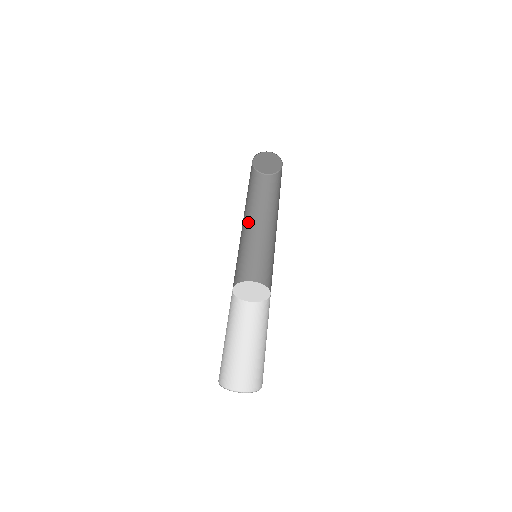
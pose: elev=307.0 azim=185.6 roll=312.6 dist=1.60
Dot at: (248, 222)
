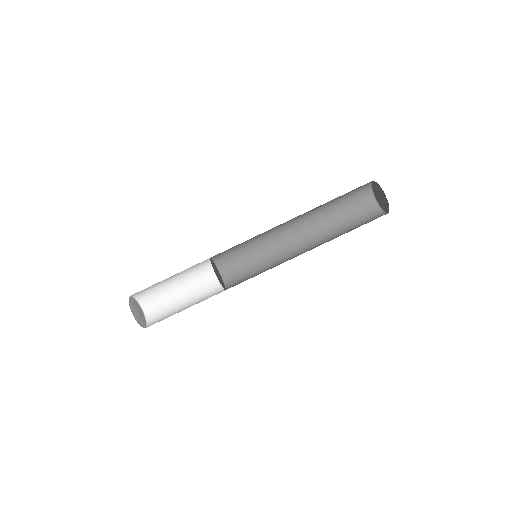
Dot at: (299, 224)
